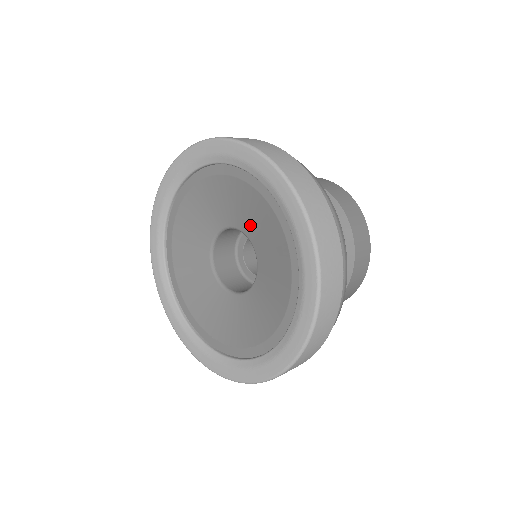
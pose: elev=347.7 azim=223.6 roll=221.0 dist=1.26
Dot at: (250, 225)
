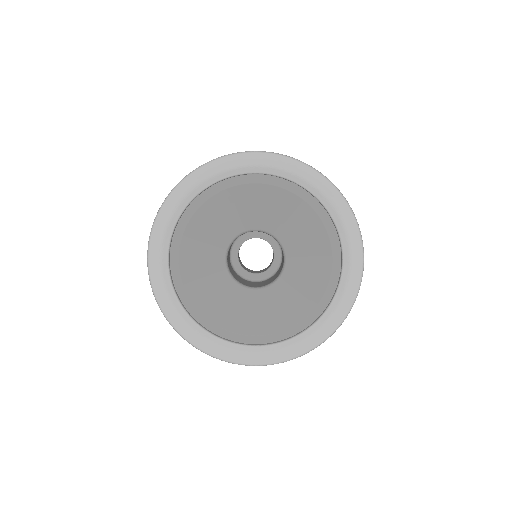
Dot at: (273, 221)
